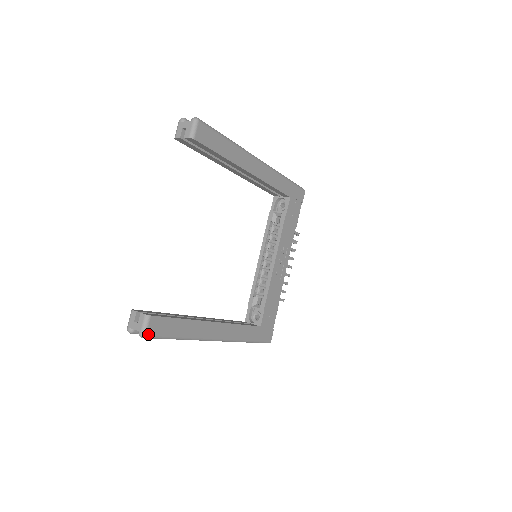
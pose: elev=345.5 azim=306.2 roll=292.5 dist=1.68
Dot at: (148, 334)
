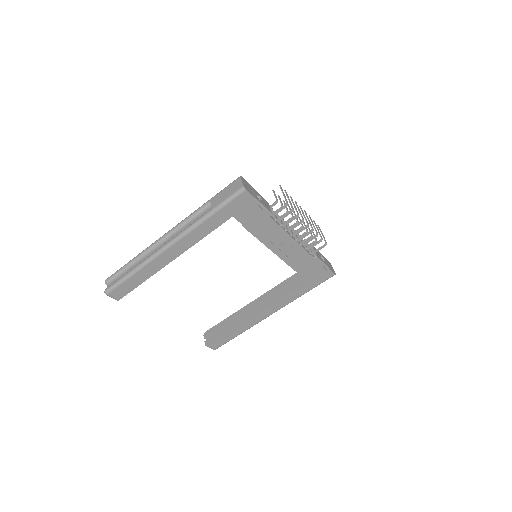
Dot at: occluded
